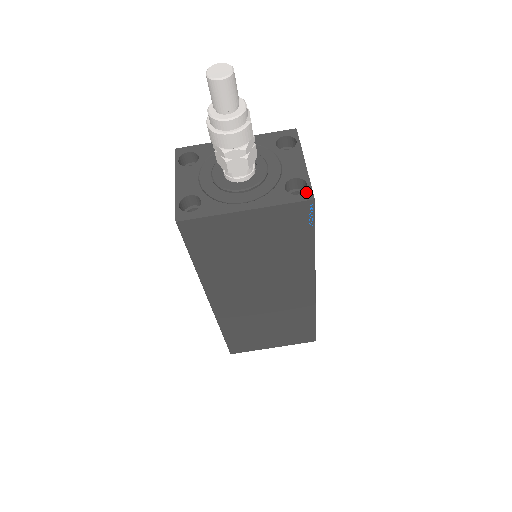
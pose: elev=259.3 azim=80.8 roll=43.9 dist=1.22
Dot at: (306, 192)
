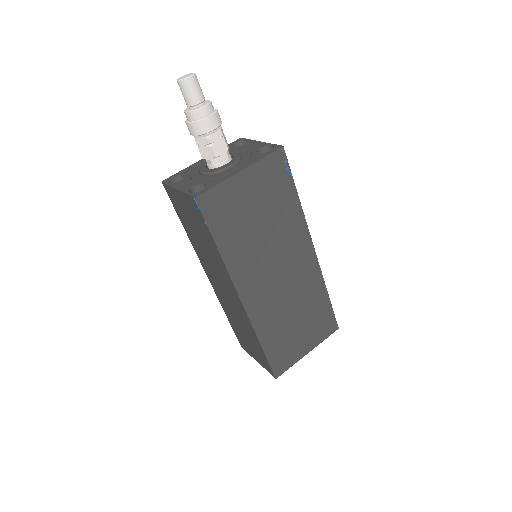
Dot at: (275, 147)
